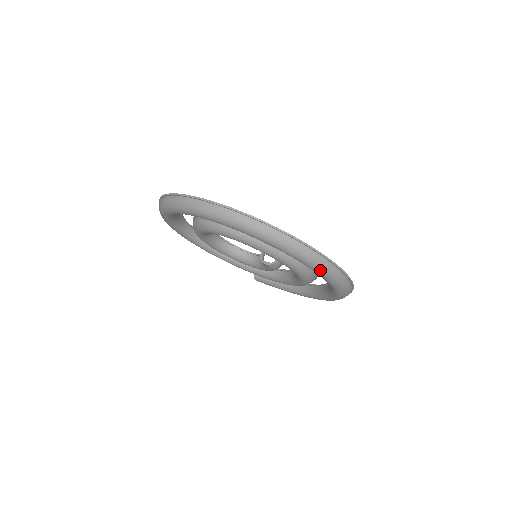
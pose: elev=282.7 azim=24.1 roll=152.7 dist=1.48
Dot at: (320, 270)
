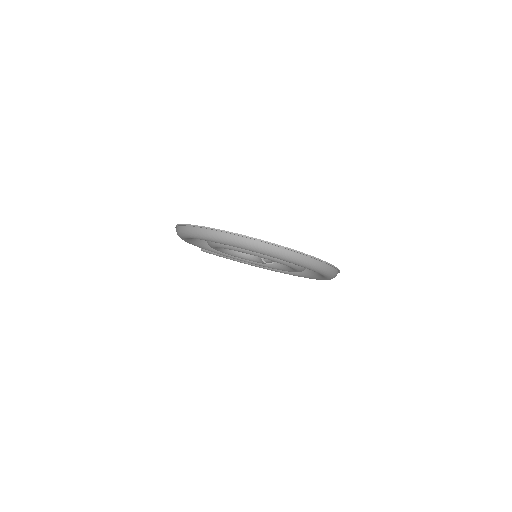
Dot at: occluded
